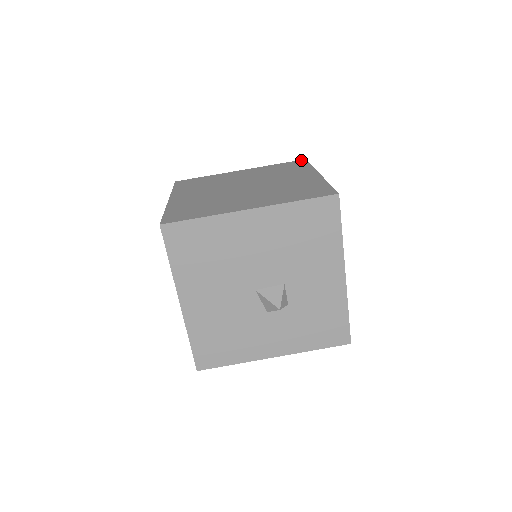
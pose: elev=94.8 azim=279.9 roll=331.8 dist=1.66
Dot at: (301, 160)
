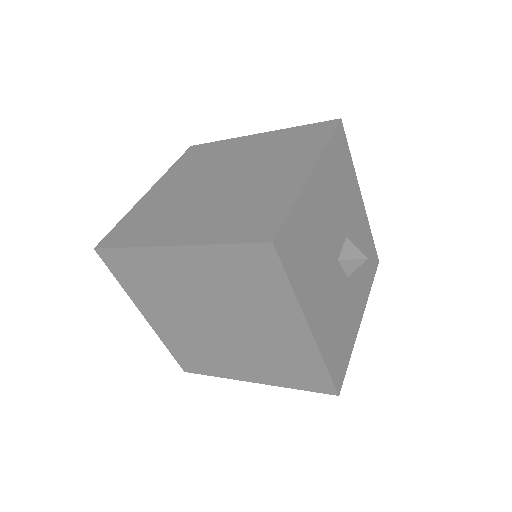
Dot at: (190, 148)
